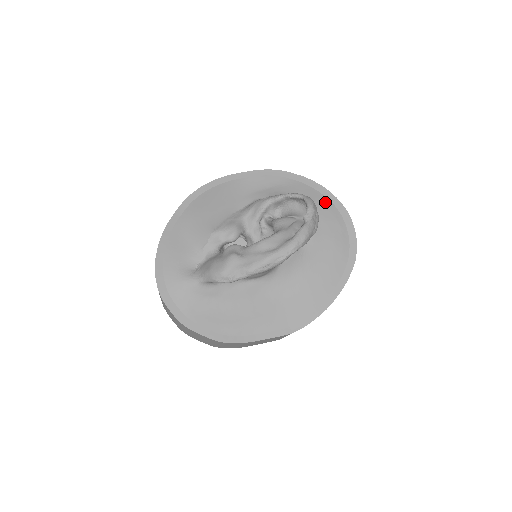
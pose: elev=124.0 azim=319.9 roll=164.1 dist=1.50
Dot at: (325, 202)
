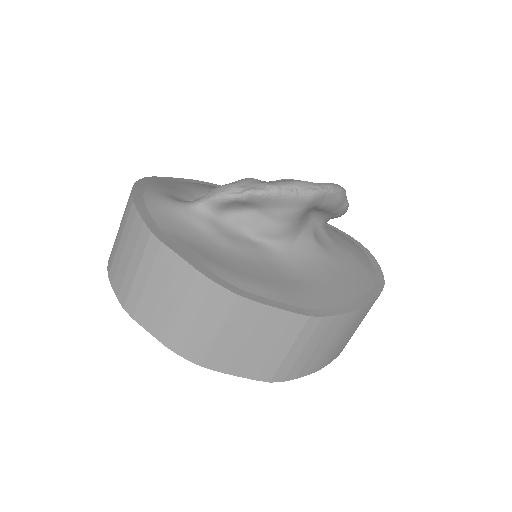
Dot at: (342, 234)
